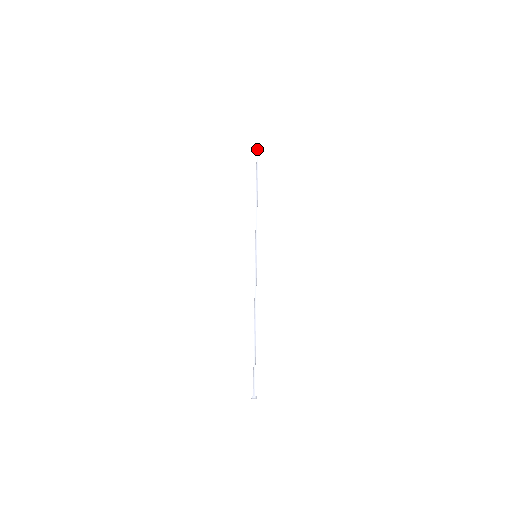
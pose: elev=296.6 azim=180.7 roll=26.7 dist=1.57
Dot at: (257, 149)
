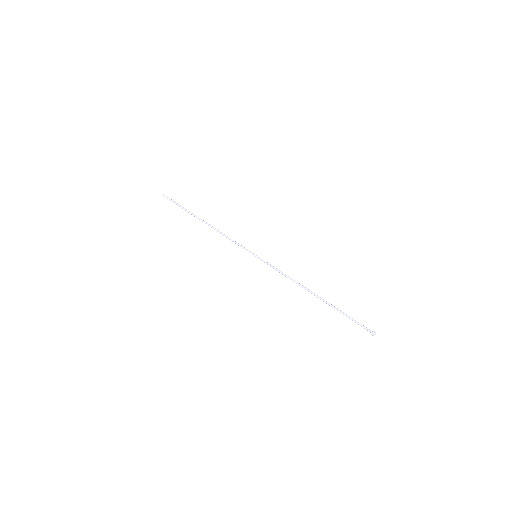
Dot at: occluded
